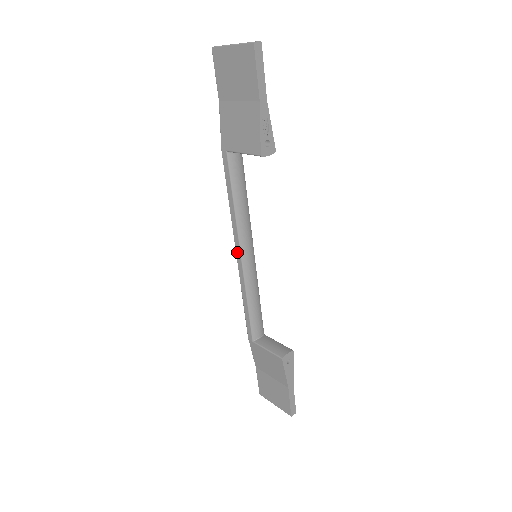
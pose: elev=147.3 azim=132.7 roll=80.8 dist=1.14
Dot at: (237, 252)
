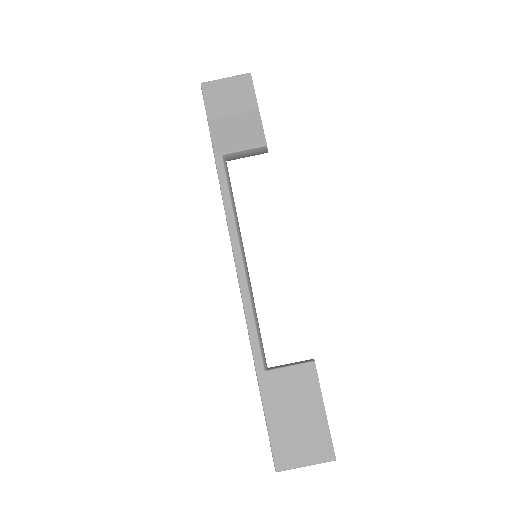
Dot at: (236, 255)
